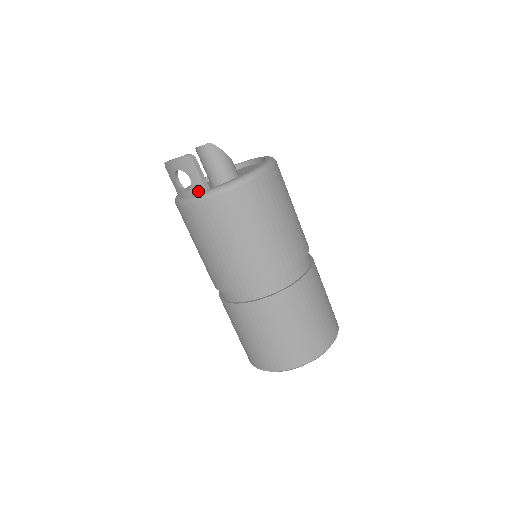
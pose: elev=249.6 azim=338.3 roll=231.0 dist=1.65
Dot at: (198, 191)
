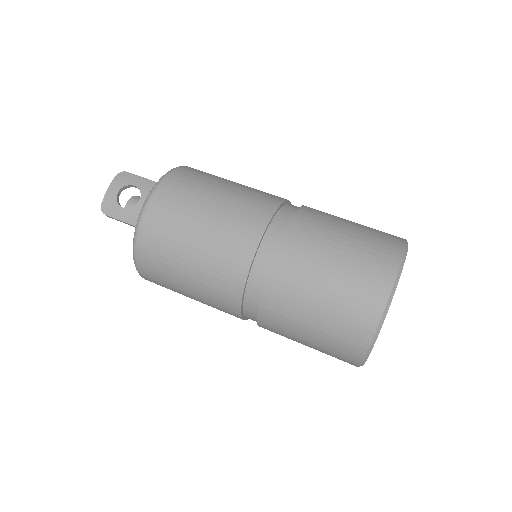
Dot at: (150, 188)
